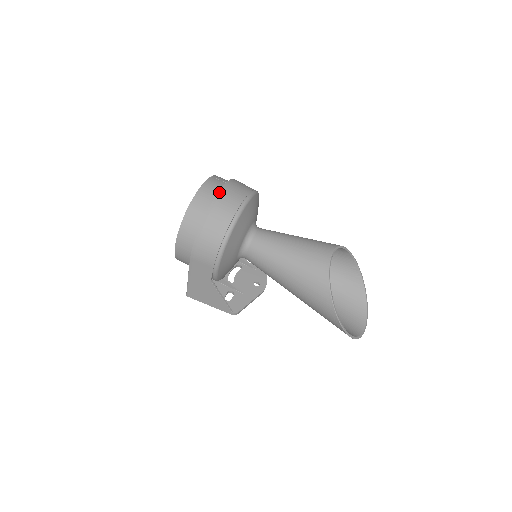
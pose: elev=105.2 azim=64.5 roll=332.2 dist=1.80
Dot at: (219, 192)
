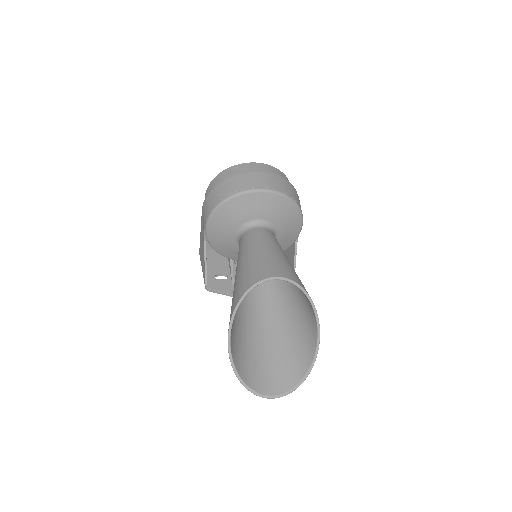
Dot at: (252, 171)
